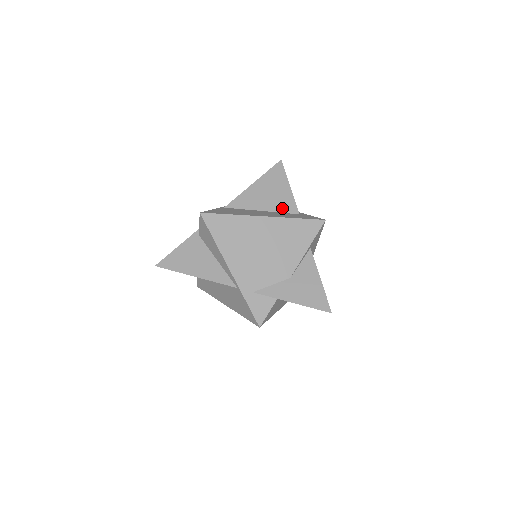
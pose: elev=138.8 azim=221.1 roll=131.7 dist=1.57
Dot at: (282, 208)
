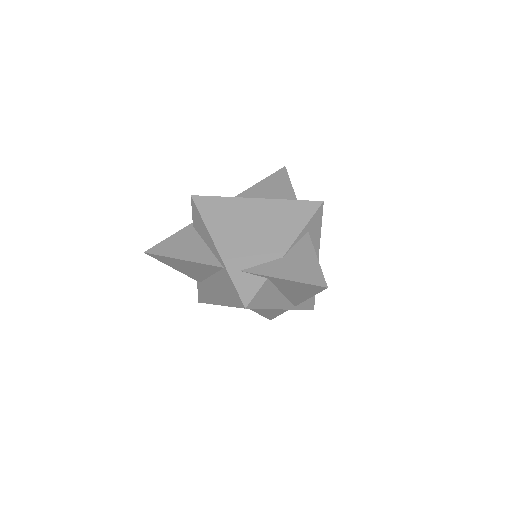
Dot at: occluded
